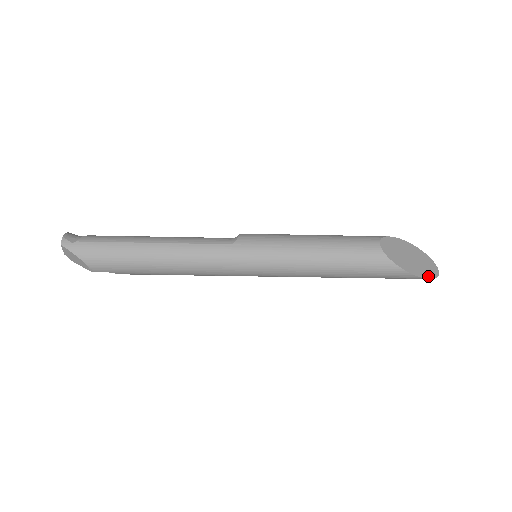
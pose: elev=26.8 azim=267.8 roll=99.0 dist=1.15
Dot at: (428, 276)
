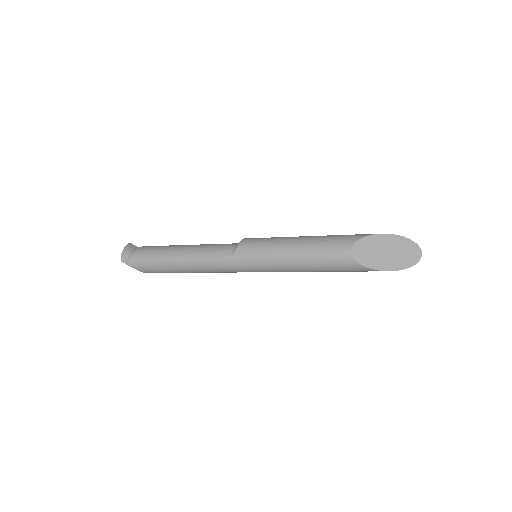
Dot at: (405, 266)
